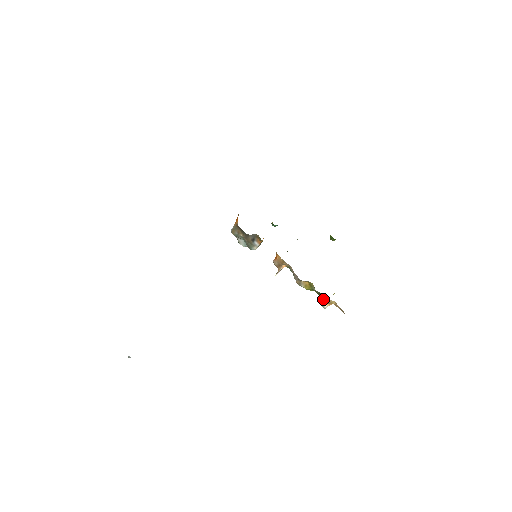
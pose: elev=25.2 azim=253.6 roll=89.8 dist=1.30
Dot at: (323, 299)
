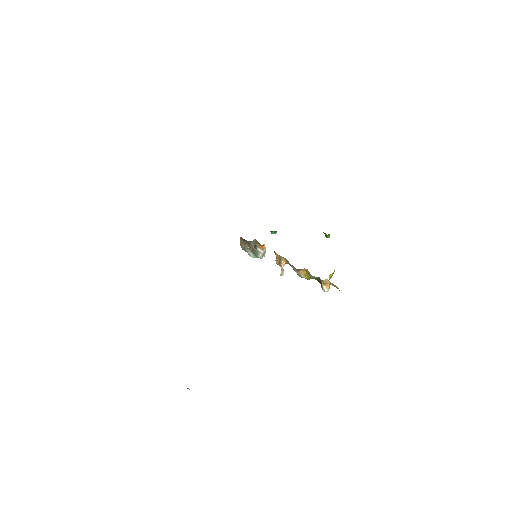
Dot at: (321, 283)
